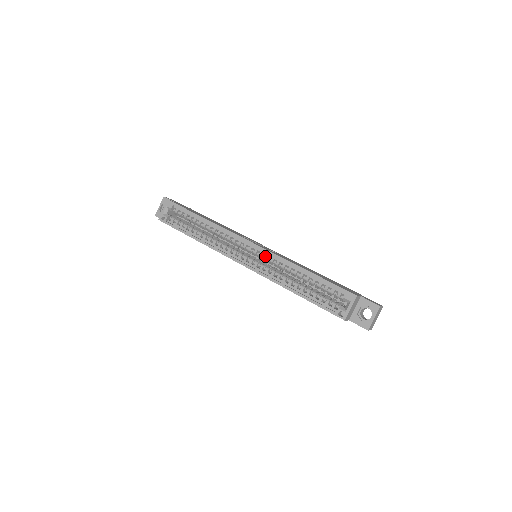
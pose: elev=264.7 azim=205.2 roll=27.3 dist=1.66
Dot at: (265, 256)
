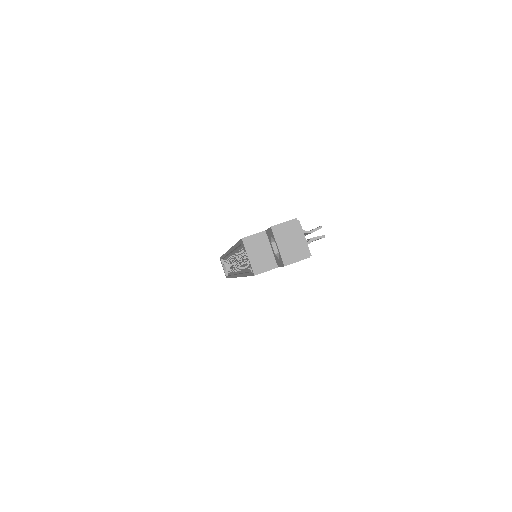
Dot at: (234, 256)
